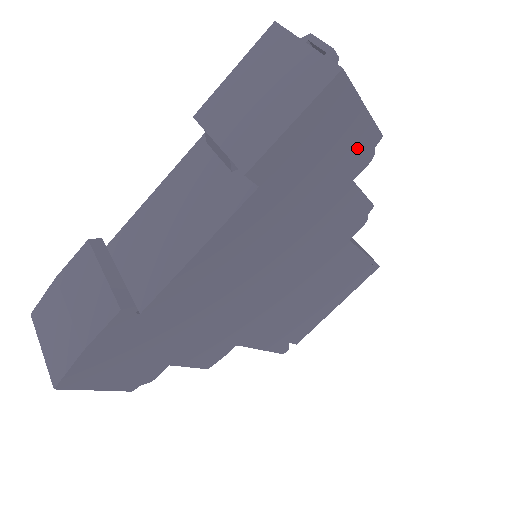
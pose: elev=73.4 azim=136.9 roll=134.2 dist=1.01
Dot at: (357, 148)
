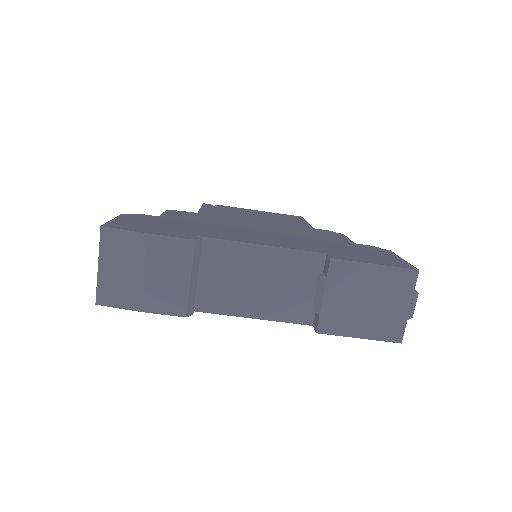
Dot at: occluded
